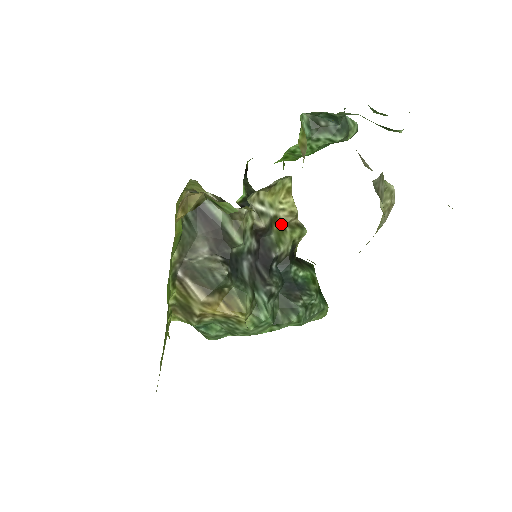
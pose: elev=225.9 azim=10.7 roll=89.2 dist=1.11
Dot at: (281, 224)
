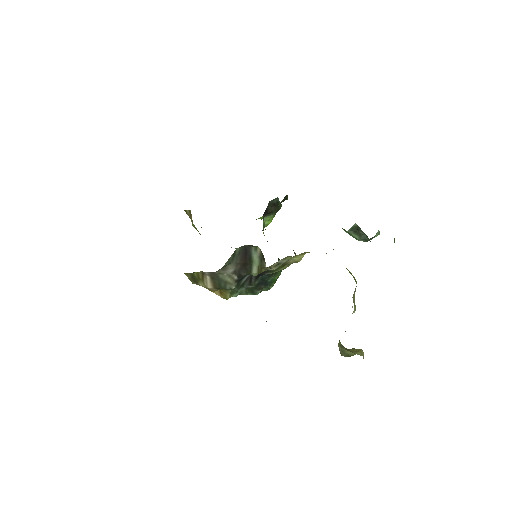
Dot at: (285, 264)
